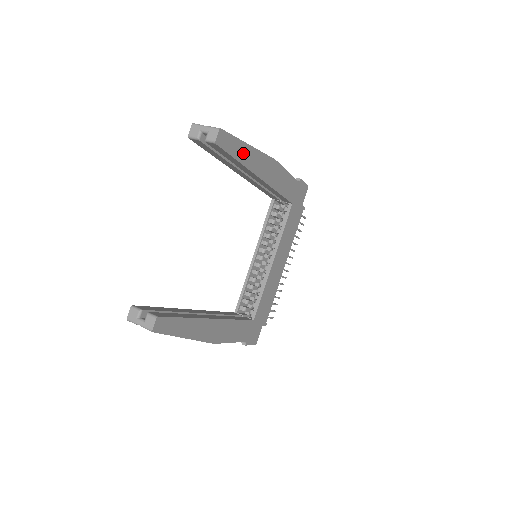
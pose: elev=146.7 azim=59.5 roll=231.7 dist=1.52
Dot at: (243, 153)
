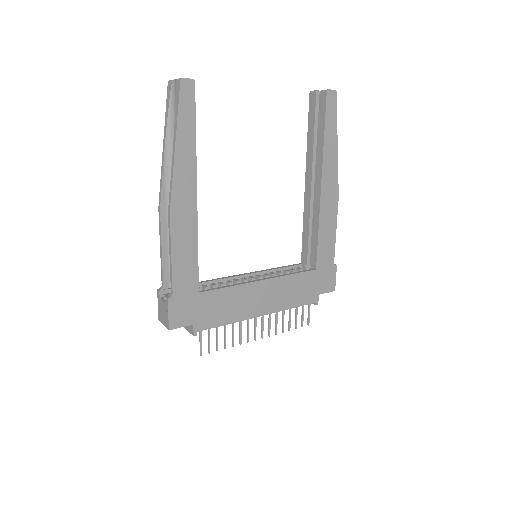
Dot at: (331, 138)
